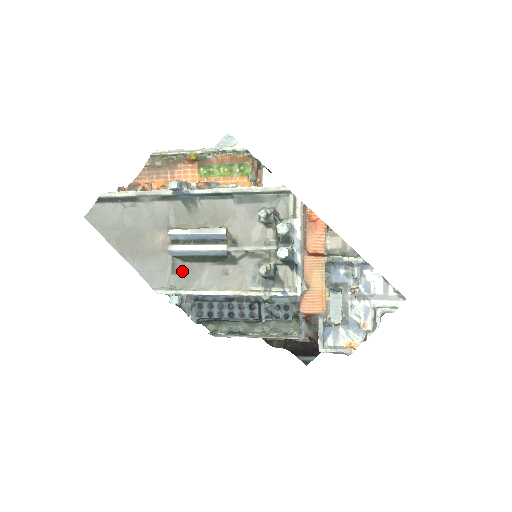
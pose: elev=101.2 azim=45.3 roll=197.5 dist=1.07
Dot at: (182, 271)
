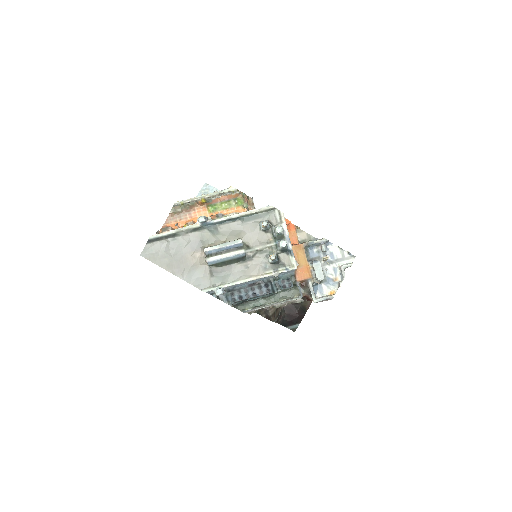
Dot at: (218, 273)
